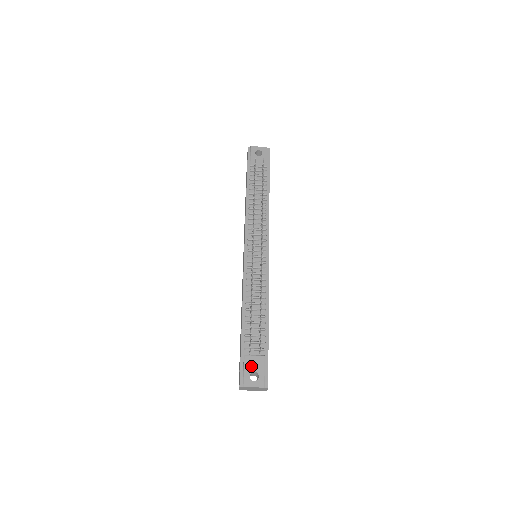
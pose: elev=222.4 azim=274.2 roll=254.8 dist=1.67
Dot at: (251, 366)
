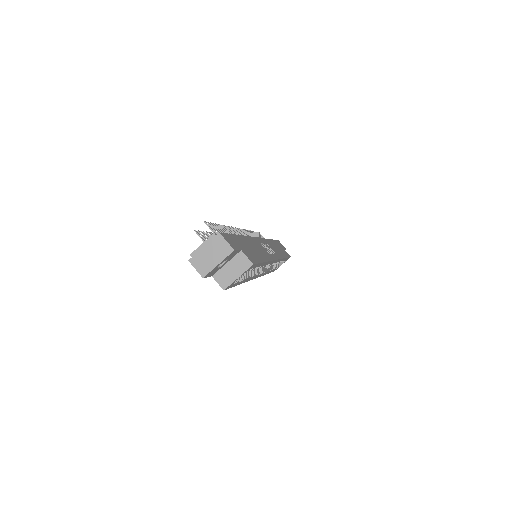
Dot at: occluded
